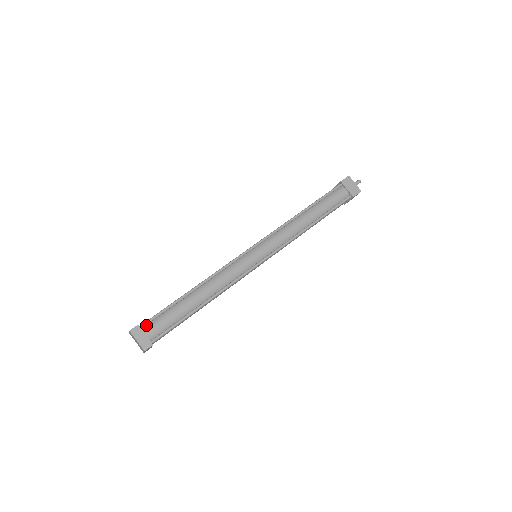
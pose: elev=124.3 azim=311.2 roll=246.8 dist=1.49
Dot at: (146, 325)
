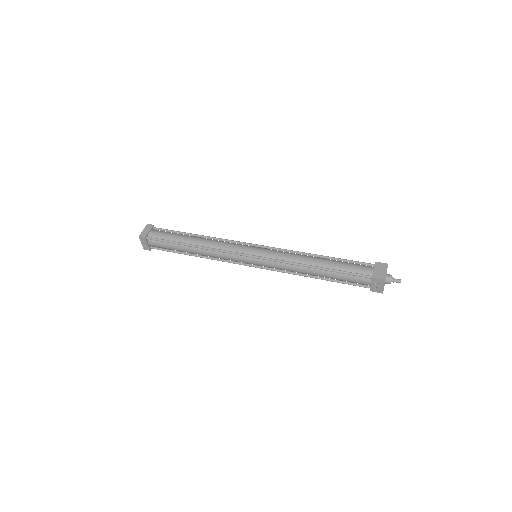
Dot at: (157, 230)
